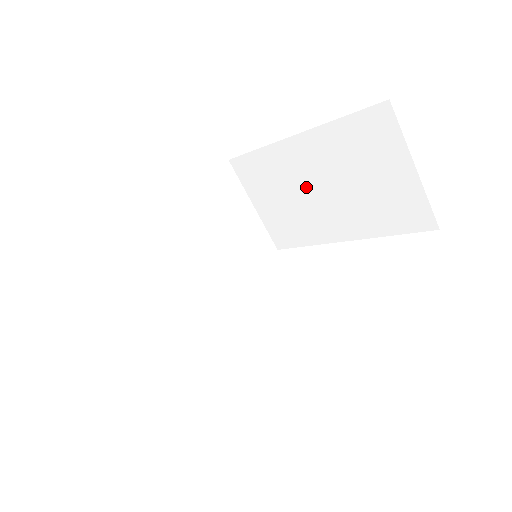
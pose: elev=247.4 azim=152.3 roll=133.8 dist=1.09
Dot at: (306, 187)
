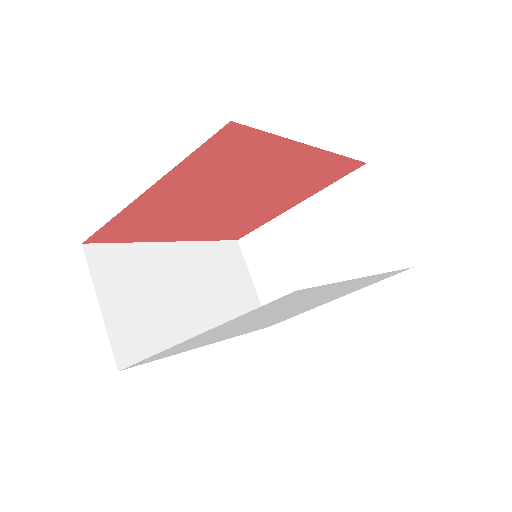
Dot at: (301, 251)
